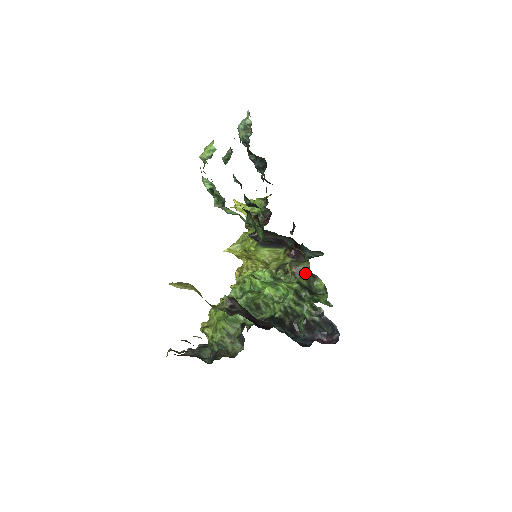
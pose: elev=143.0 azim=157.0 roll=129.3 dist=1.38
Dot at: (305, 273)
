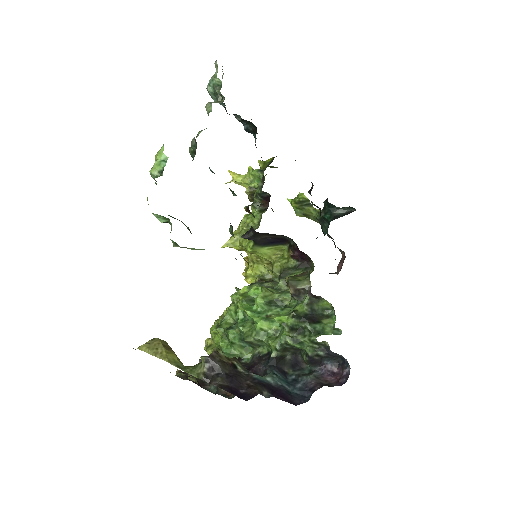
Dot at: (306, 294)
